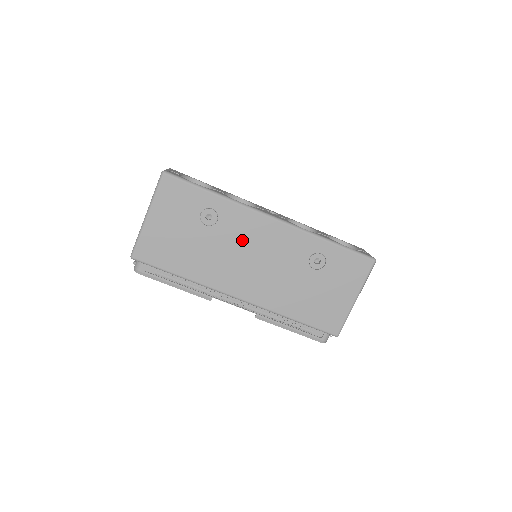
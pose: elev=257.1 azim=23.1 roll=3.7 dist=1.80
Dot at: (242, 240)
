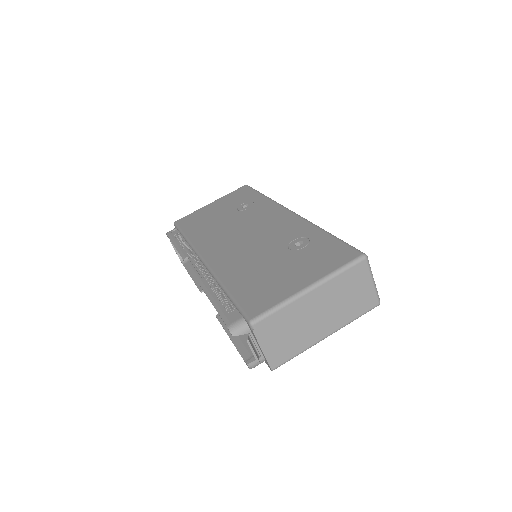
Dot at: (252, 221)
